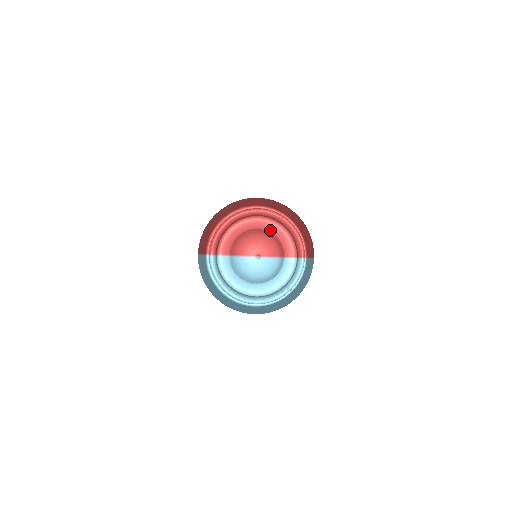
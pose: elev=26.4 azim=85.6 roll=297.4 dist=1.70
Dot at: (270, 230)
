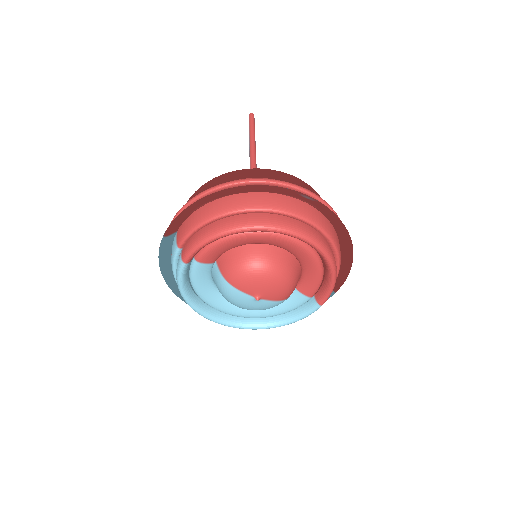
Dot at: (296, 256)
